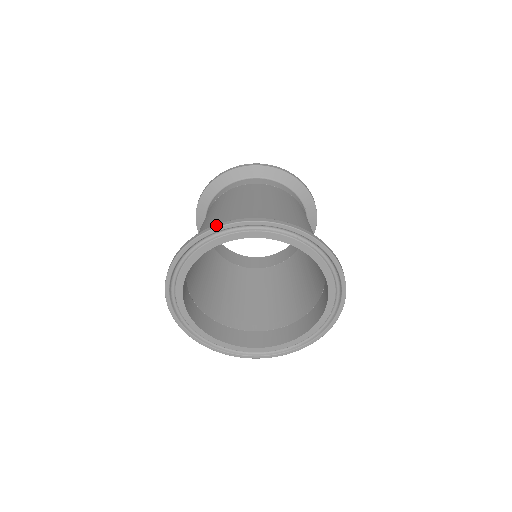
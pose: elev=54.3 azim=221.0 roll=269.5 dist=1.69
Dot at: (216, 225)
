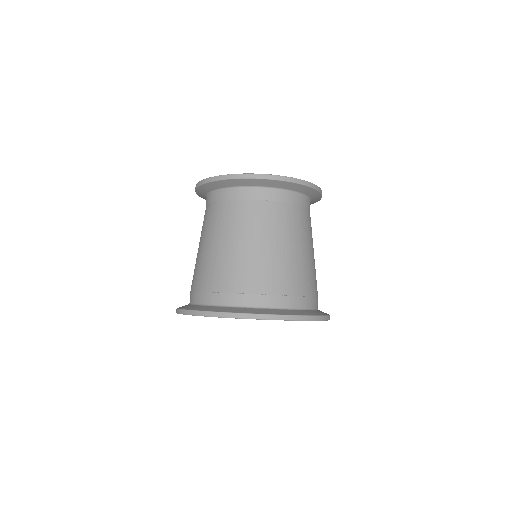
Dot at: (217, 314)
